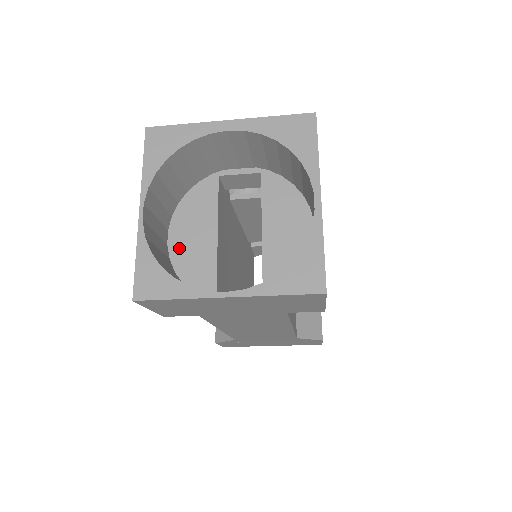
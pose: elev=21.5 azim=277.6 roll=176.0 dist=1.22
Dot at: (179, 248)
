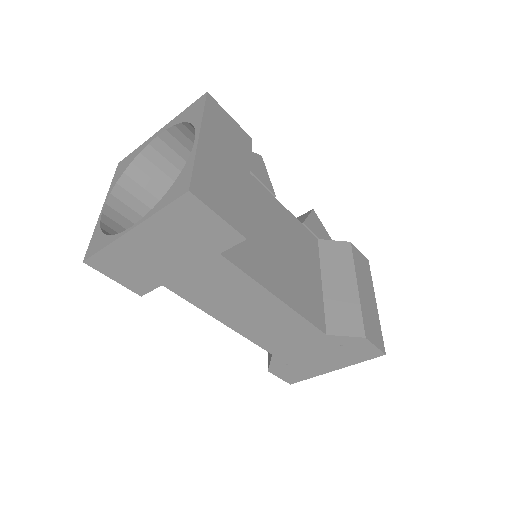
Dot at: occluded
